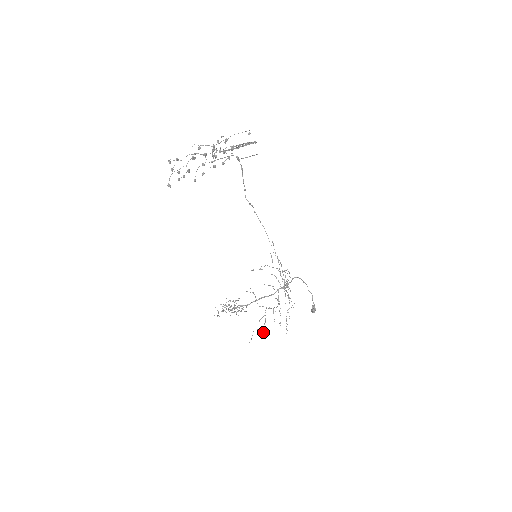
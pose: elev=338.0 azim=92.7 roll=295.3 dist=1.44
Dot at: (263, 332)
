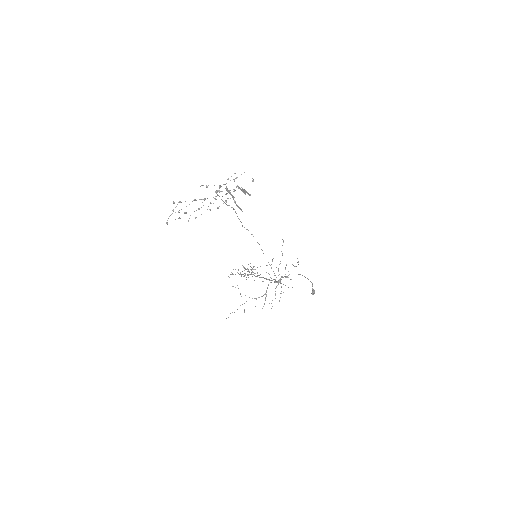
Dot at: (244, 311)
